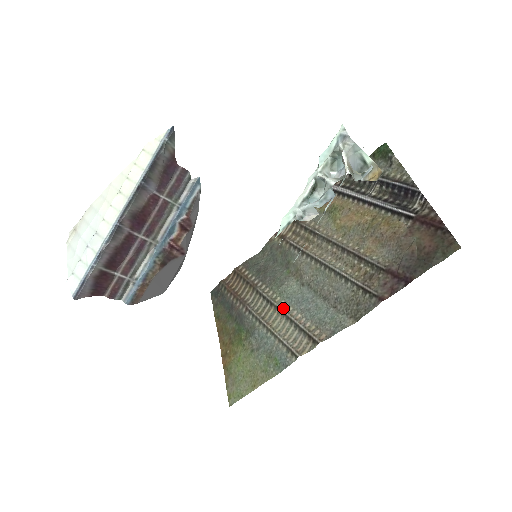
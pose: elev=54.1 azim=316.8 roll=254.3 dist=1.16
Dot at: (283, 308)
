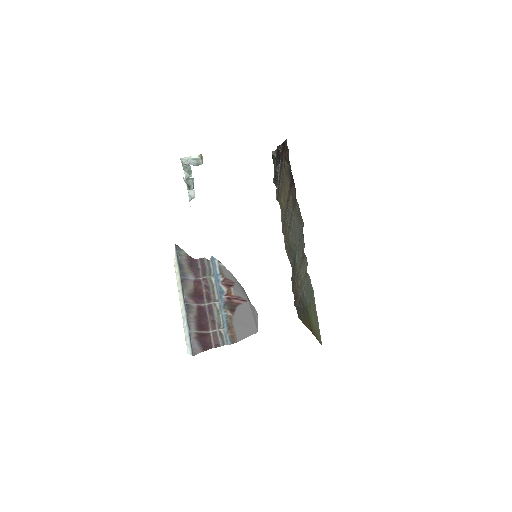
Dot at: (298, 267)
